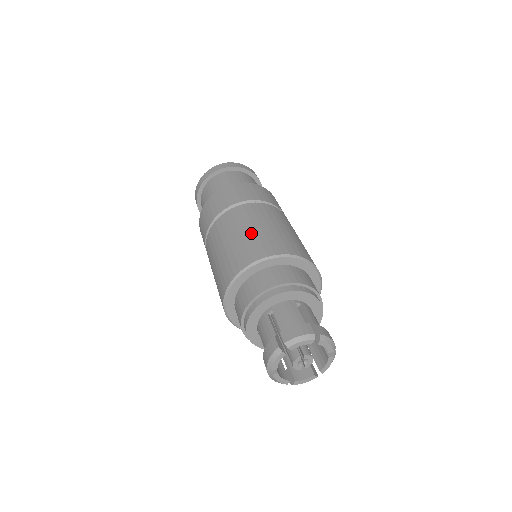
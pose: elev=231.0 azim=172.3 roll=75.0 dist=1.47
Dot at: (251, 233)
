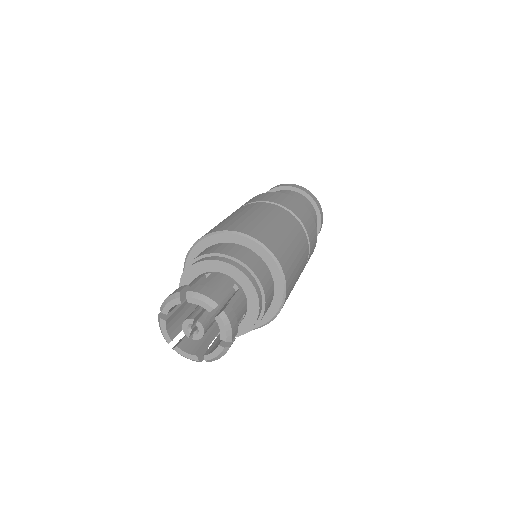
Dot at: (257, 219)
